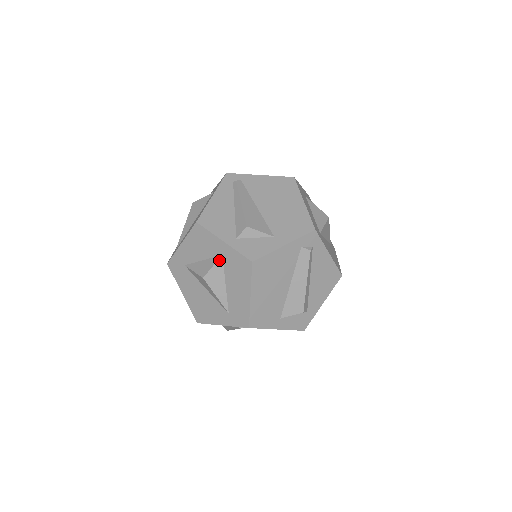
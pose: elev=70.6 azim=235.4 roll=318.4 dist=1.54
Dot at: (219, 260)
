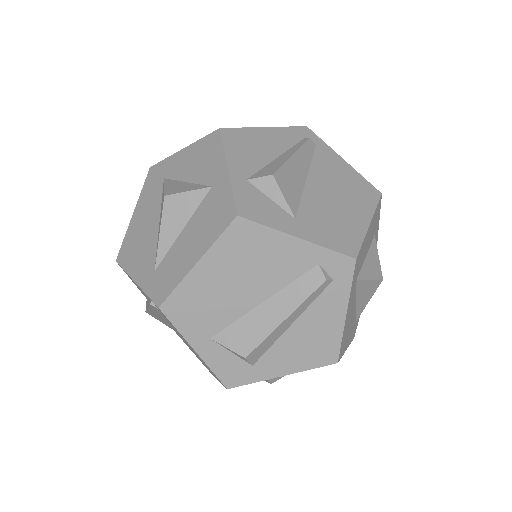
Dot at: (203, 190)
